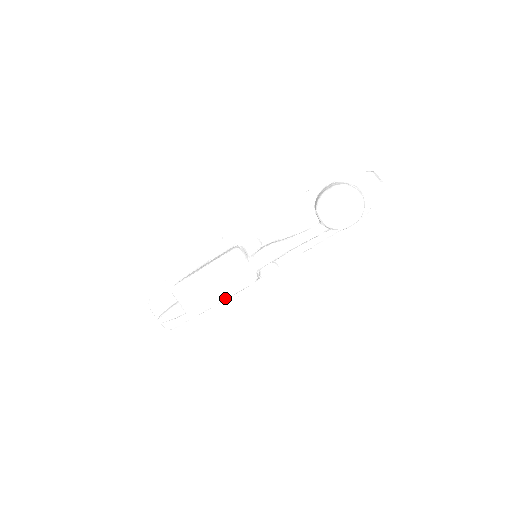
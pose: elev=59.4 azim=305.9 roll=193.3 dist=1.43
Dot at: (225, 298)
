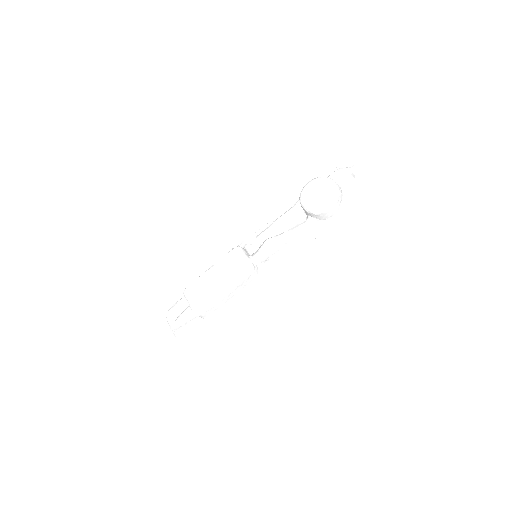
Dot at: (226, 291)
